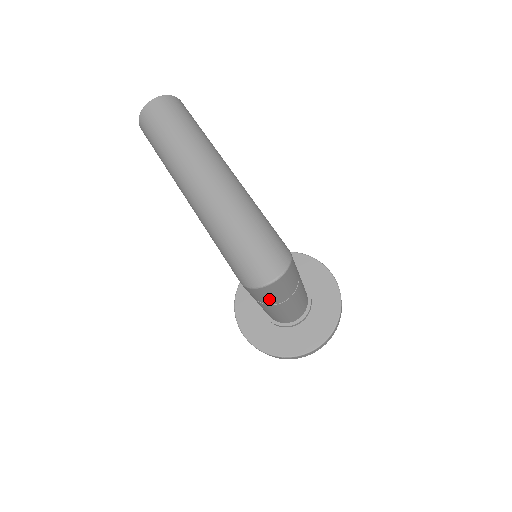
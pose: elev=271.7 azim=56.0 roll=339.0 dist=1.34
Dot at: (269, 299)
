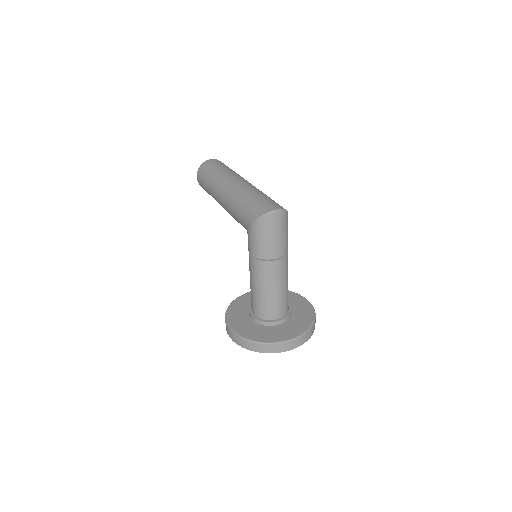
Dot at: (266, 245)
